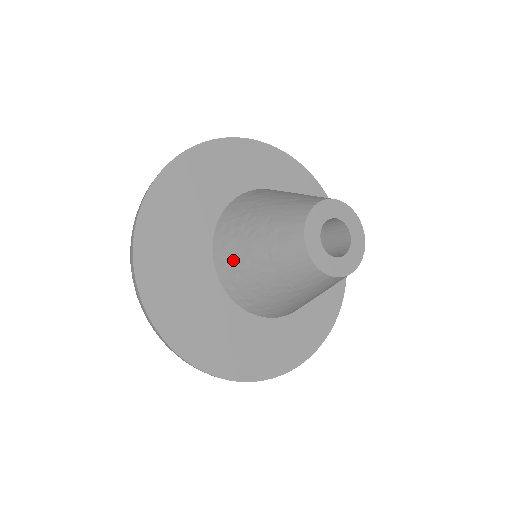
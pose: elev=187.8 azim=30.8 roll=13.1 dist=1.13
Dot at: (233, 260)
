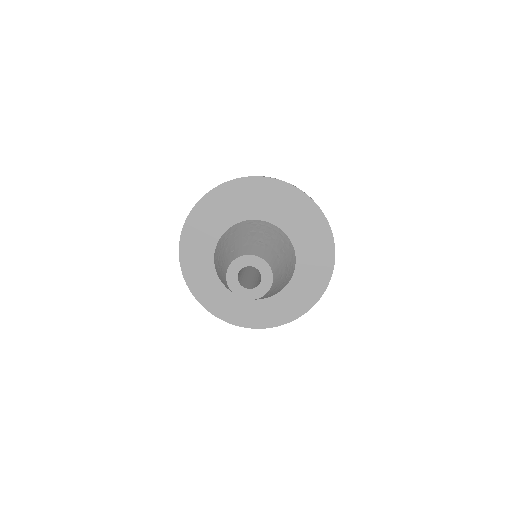
Dot at: occluded
